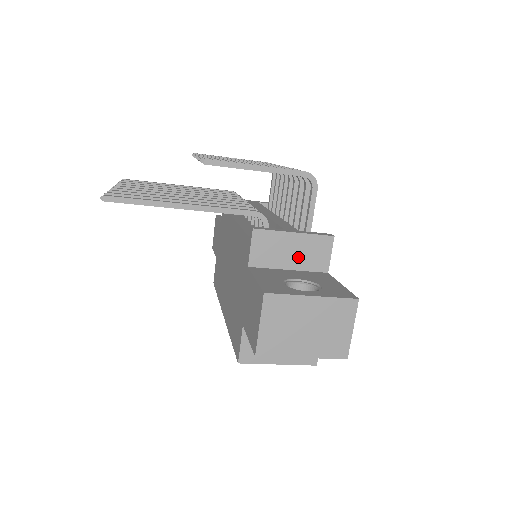
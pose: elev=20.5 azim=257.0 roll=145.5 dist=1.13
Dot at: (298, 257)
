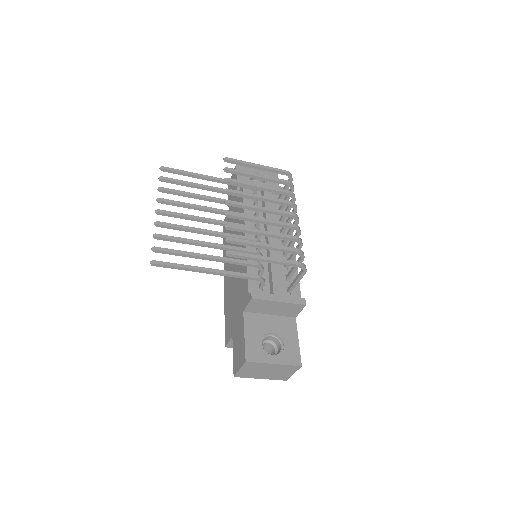
Dot at: (278, 311)
